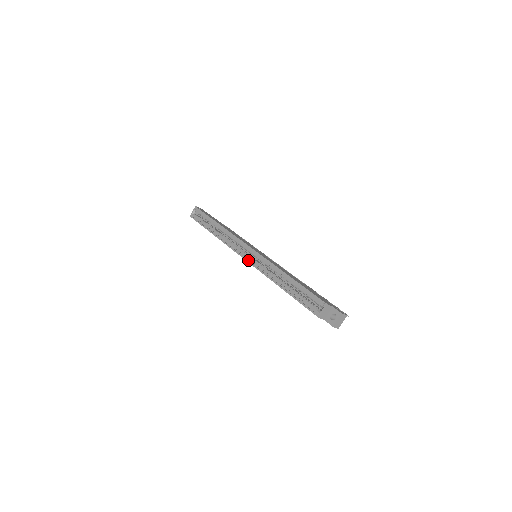
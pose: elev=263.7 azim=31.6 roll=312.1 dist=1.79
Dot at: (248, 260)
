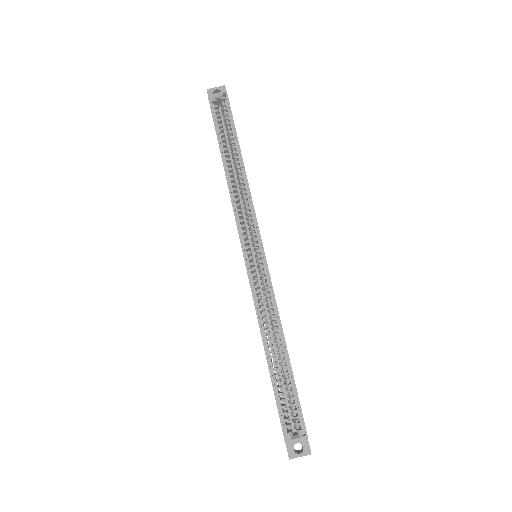
Dot at: (248, 265)
